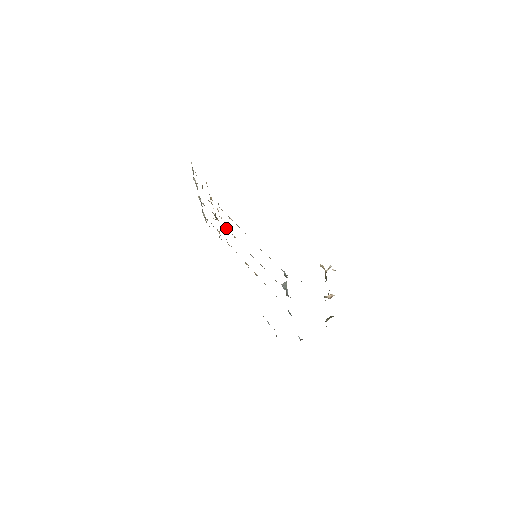
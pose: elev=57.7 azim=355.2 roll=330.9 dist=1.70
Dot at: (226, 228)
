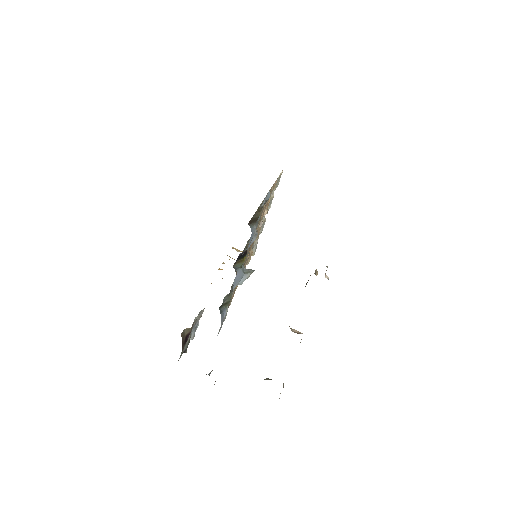
Dot at: occluded
